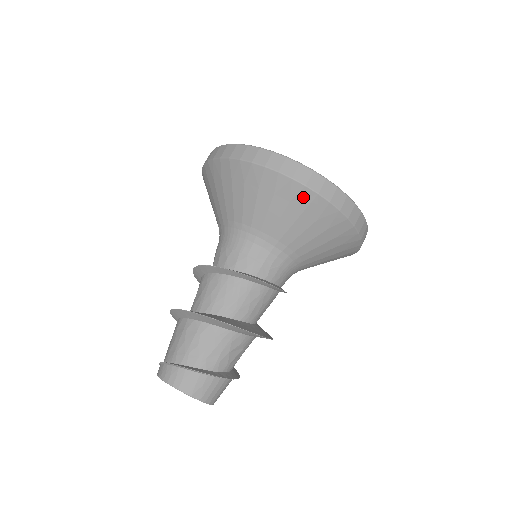
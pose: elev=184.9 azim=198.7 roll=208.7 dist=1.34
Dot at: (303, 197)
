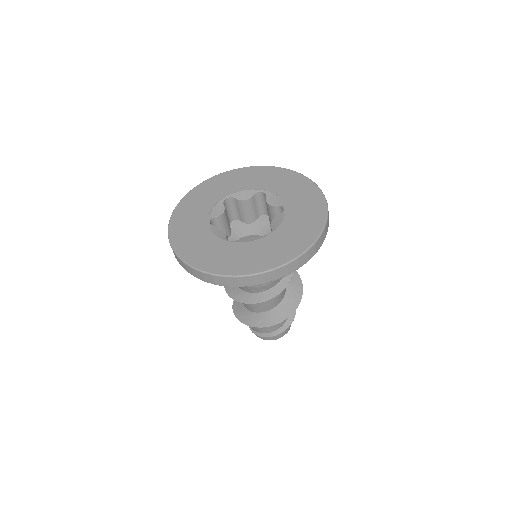
Dot at: occluded
